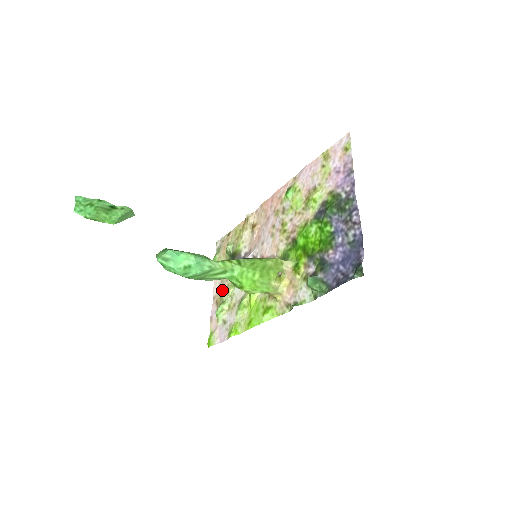
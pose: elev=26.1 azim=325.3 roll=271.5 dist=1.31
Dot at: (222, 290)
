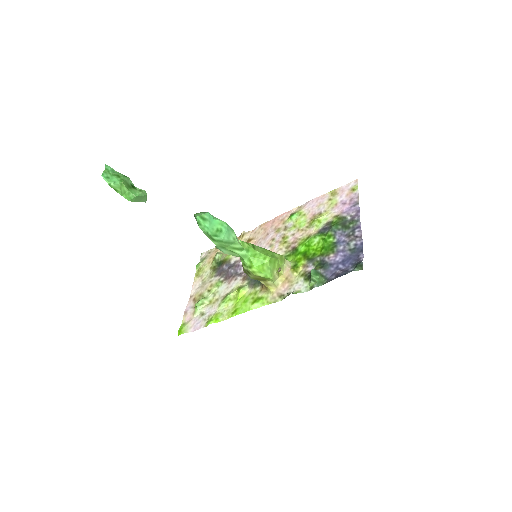
Dot at: (203, 289)
